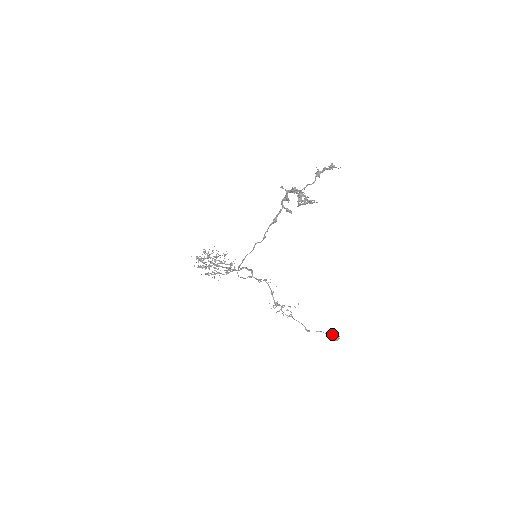
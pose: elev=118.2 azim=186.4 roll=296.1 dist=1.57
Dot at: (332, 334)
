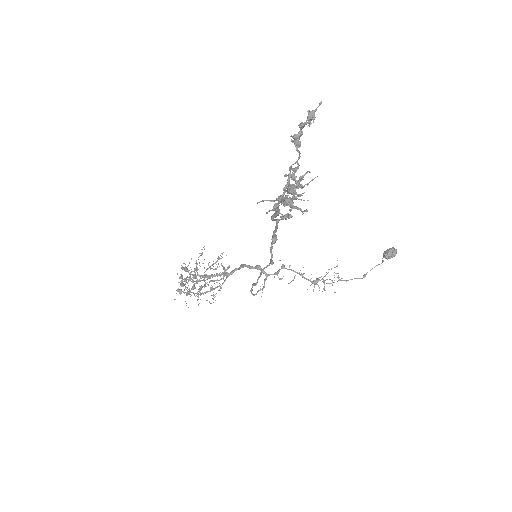
Dot at: (387, 253)
